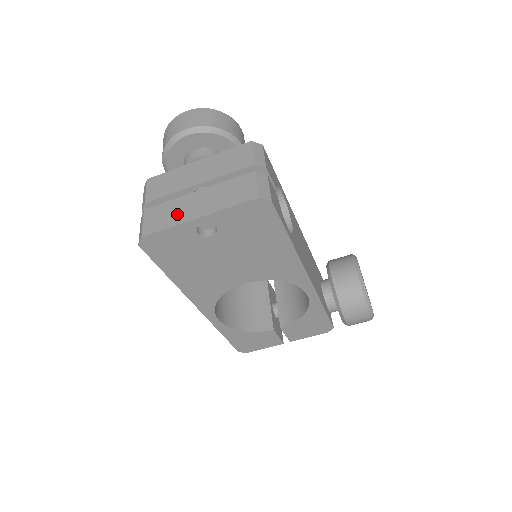
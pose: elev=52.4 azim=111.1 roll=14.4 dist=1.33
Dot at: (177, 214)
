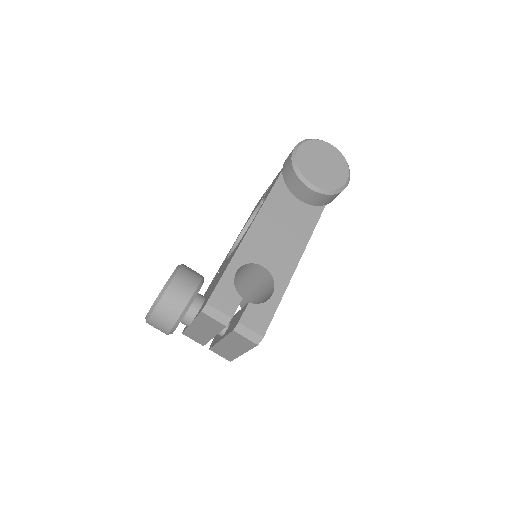
Dot at: (229, 352)
